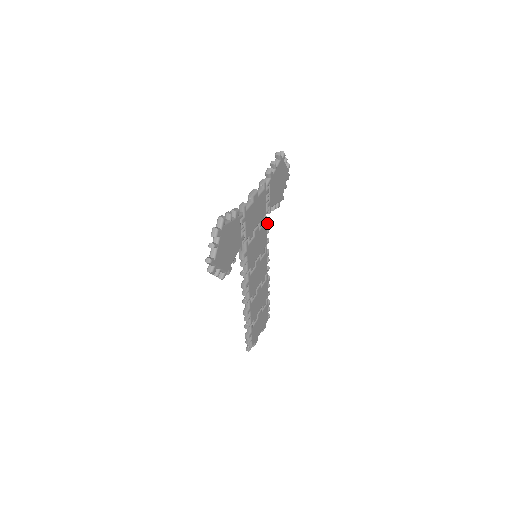
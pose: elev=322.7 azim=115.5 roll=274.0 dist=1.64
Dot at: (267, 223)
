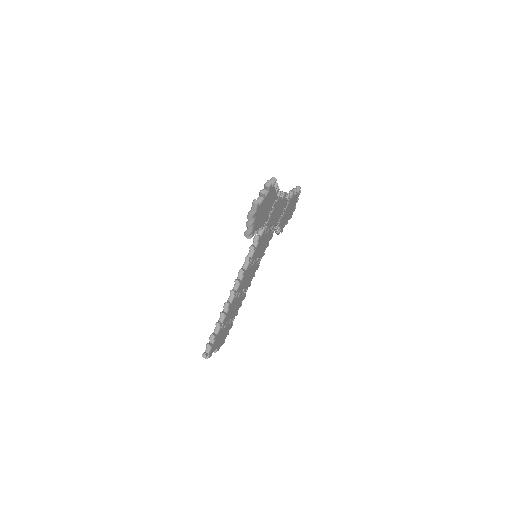
Dot at: (272, 235)
